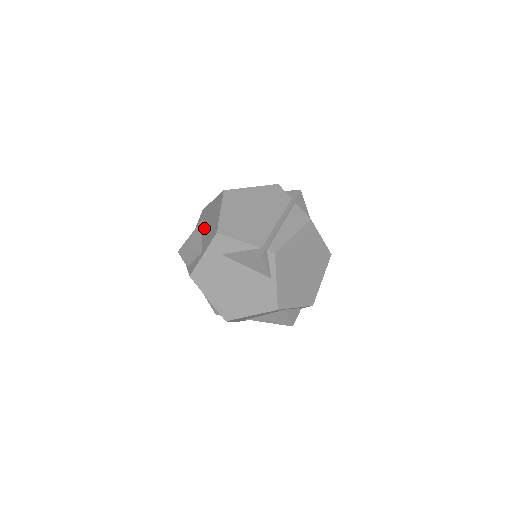
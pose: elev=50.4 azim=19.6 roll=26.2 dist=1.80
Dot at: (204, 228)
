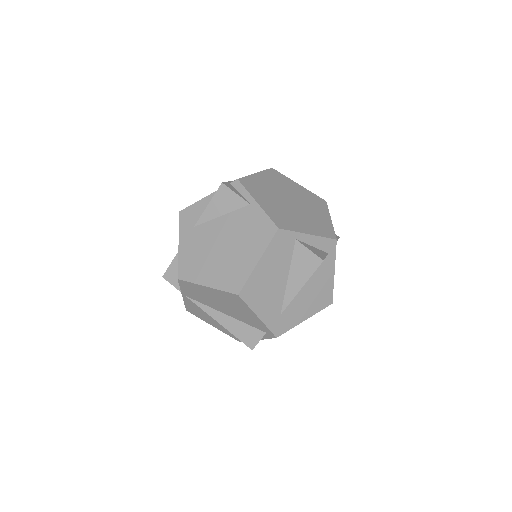
Dot at: occluded
